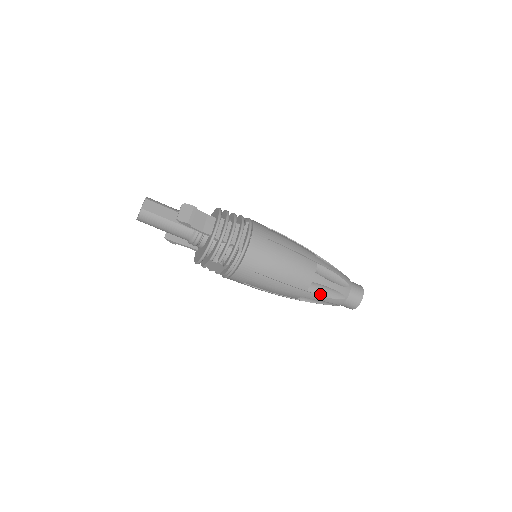
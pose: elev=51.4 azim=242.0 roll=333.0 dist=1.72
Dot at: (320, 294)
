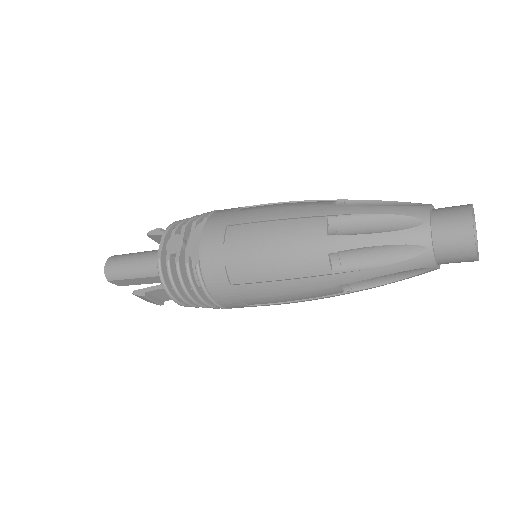
Dot at: occluded
